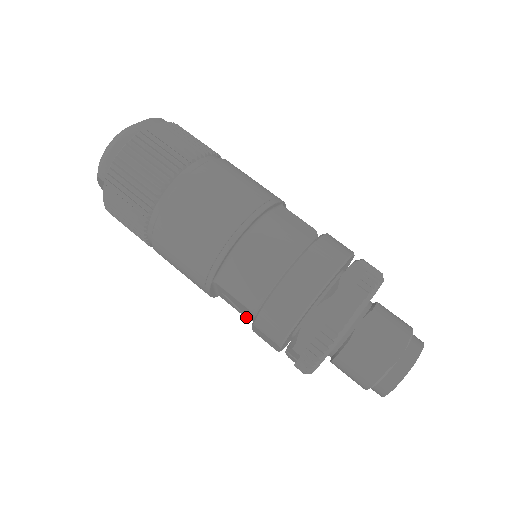
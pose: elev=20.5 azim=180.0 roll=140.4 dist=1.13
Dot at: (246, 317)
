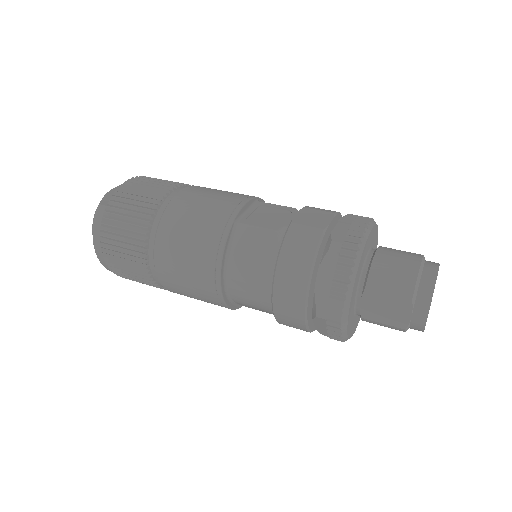
Dot at: occluded
